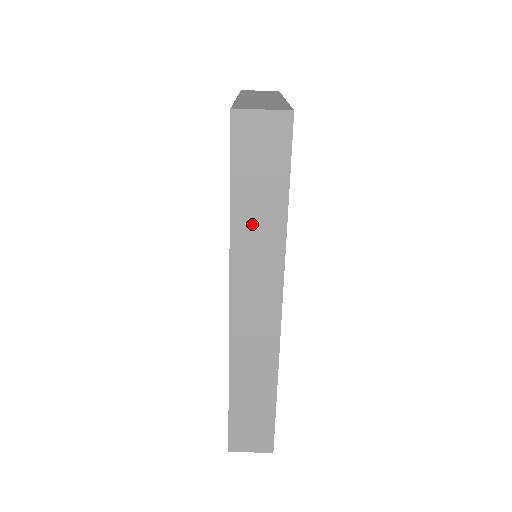
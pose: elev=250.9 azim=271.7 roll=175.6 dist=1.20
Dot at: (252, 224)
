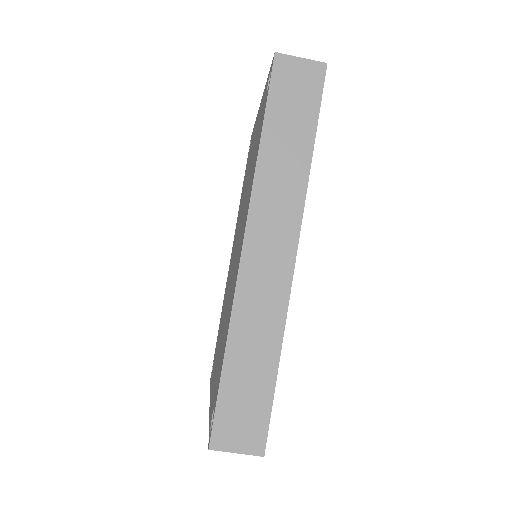
Dot at: (279, 157)
